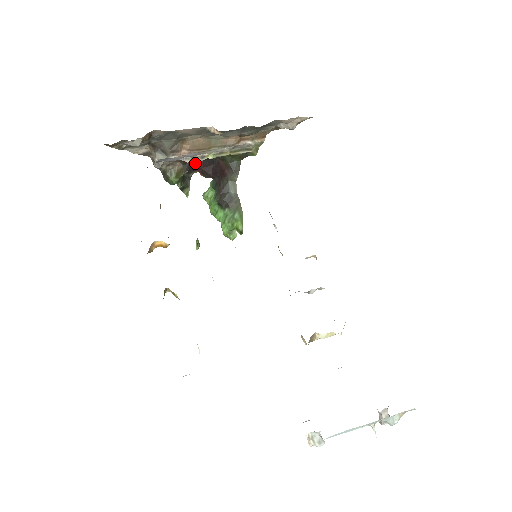
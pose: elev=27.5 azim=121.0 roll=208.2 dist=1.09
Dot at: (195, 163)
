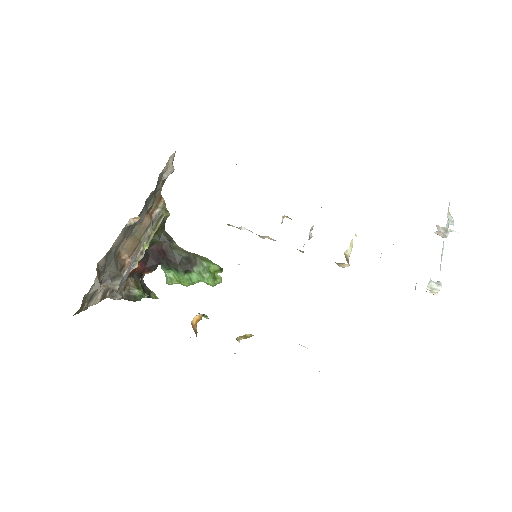
Dot at: (138, 269)
